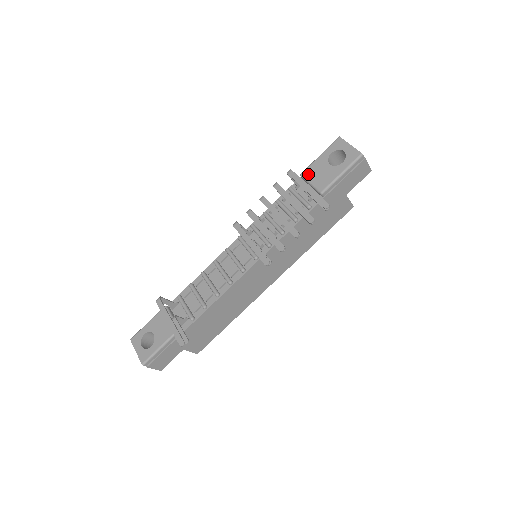
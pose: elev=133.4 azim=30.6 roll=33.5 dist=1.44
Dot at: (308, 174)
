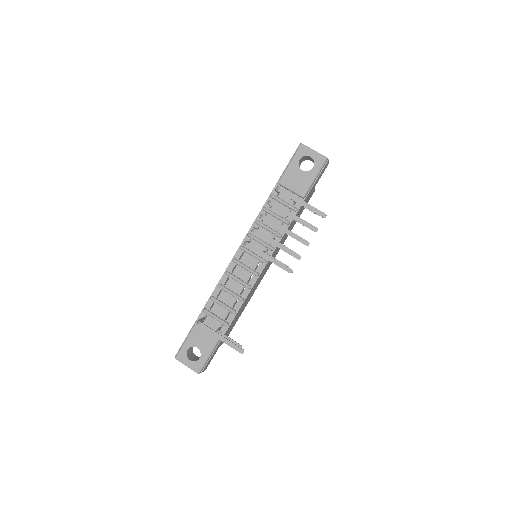
Dot at: (285, 182)
